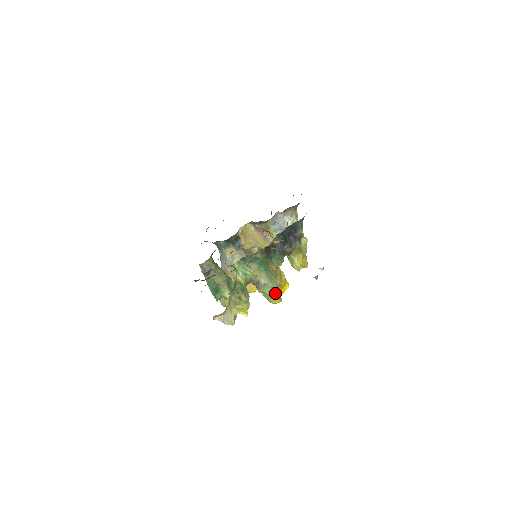
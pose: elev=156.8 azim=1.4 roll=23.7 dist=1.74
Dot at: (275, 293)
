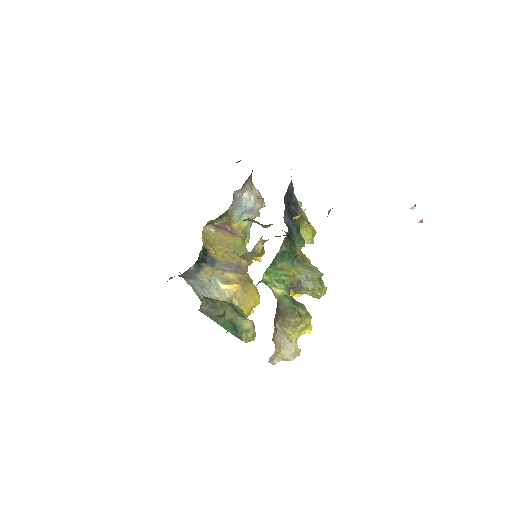
Dot at: occluded
